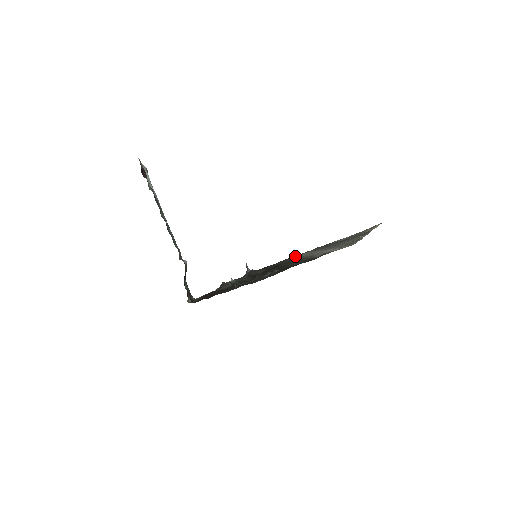
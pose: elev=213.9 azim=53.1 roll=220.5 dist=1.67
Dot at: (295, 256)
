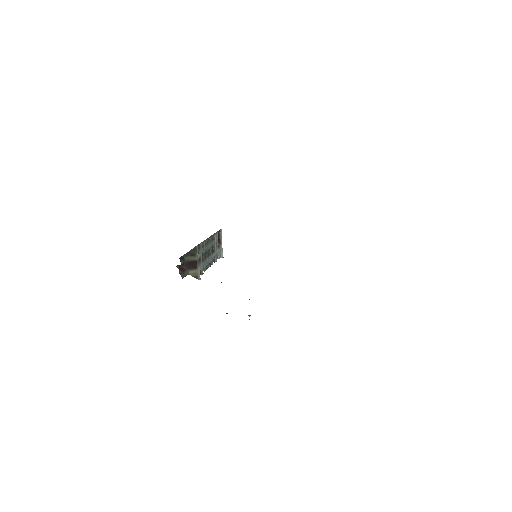
Dot at: occluded
